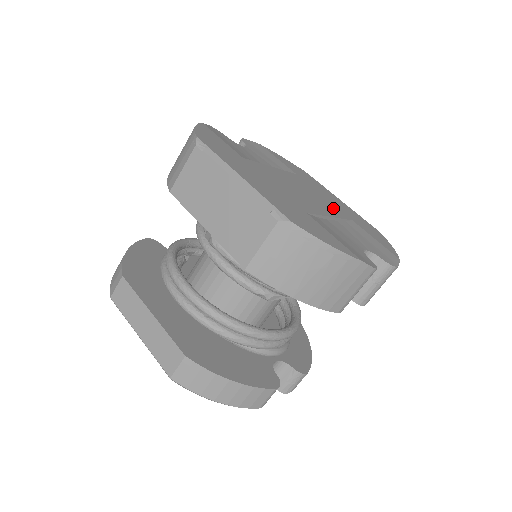
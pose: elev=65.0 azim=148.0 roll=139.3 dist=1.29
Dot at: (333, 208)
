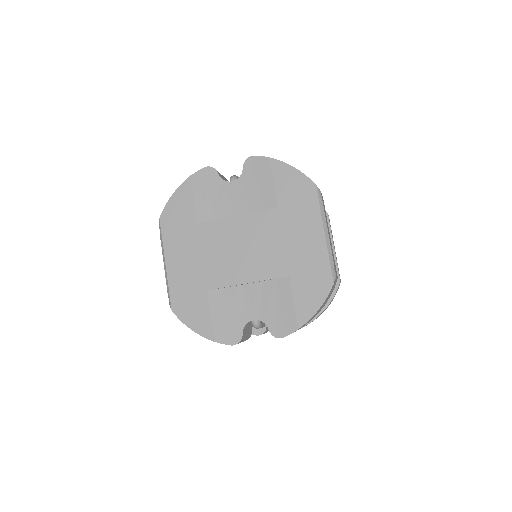
Dot at: (274, 263)
